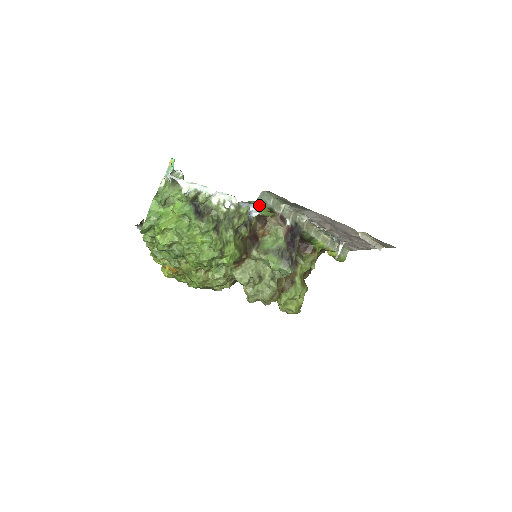
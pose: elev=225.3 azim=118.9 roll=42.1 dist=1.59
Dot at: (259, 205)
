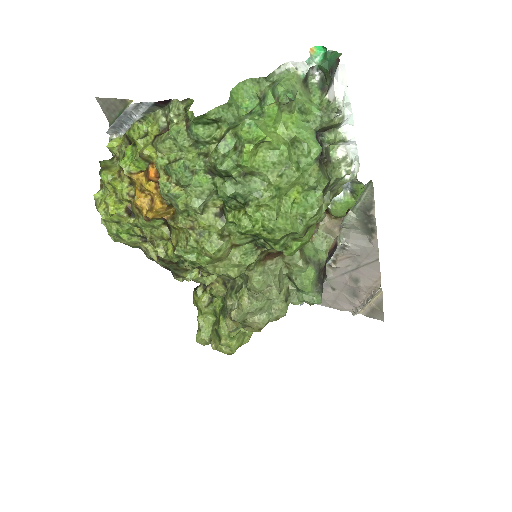
Dot at: (349, 194)
